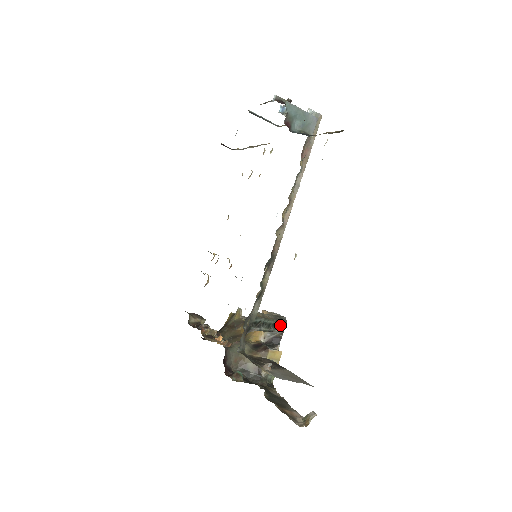
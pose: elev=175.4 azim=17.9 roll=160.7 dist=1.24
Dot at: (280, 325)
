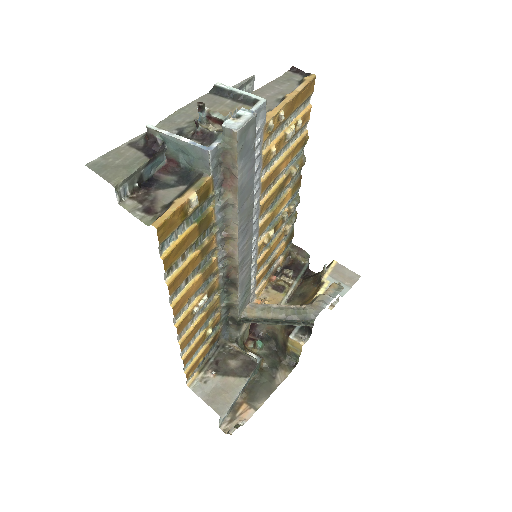
Dot at: (302, 321)
